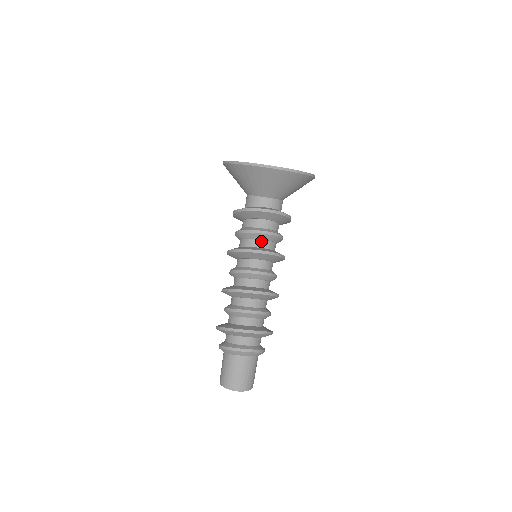
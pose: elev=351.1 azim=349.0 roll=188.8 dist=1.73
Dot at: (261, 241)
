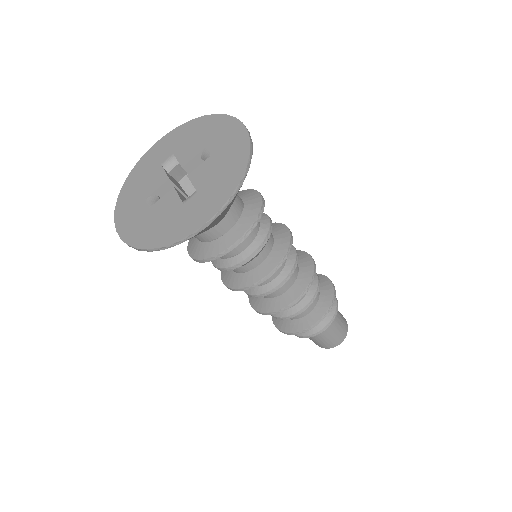
Dot at: (253, 261)
